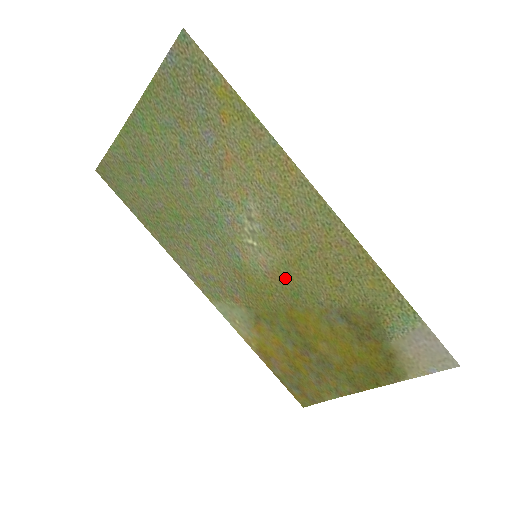
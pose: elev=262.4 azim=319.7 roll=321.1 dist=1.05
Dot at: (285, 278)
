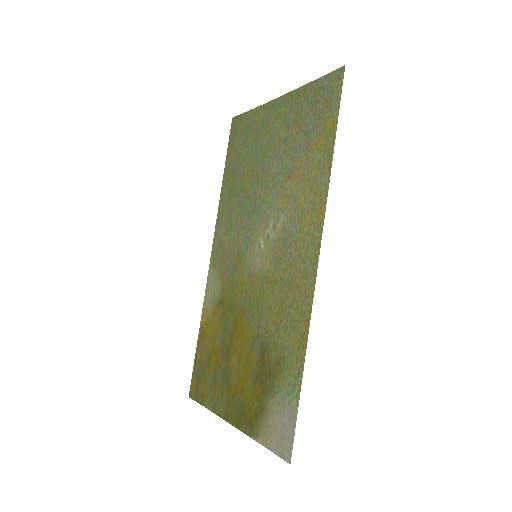
Dot at: (257, 288)
